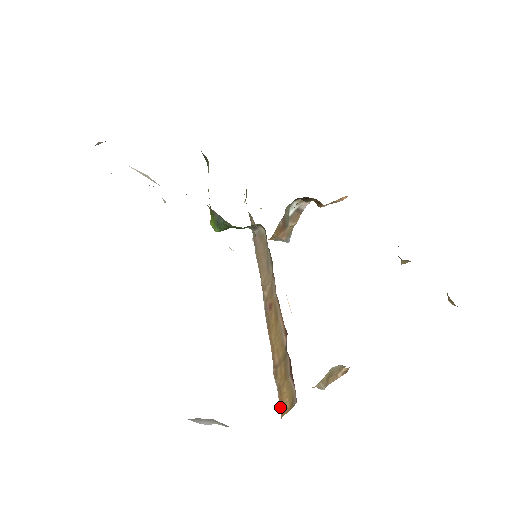
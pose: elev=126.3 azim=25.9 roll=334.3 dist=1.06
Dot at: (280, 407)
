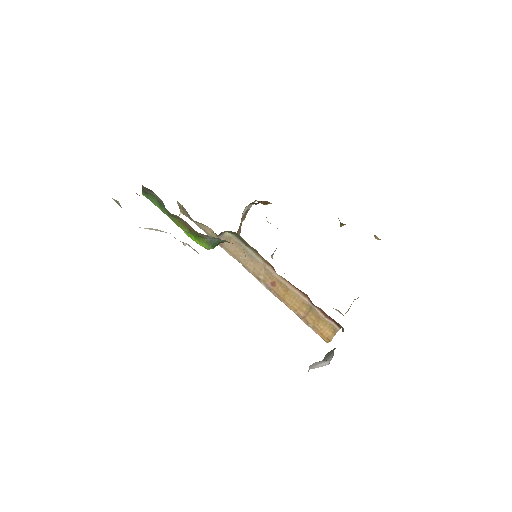
Dot at: (323, 338)
